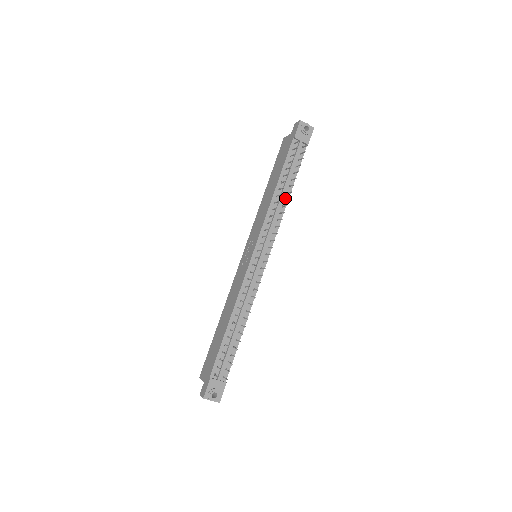
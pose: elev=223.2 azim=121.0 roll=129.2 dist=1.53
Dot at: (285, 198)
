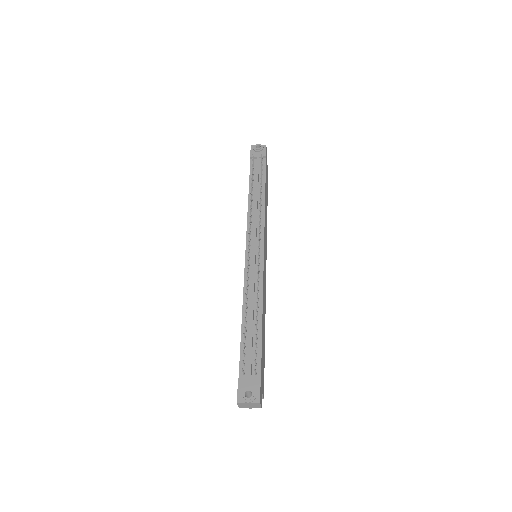
Dot at: (261, 199)
